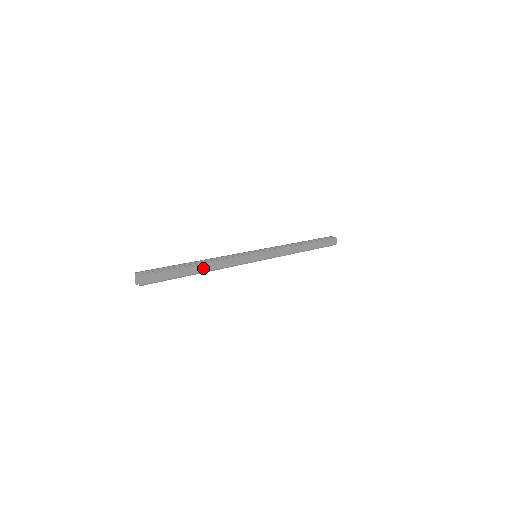
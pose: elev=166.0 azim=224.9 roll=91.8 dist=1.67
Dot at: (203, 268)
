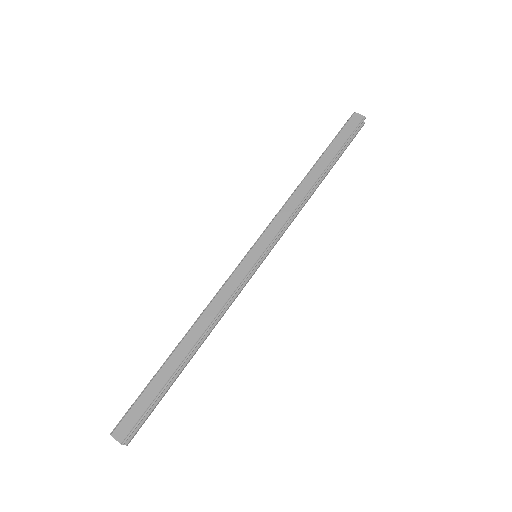
Dot at: (187, 345)
